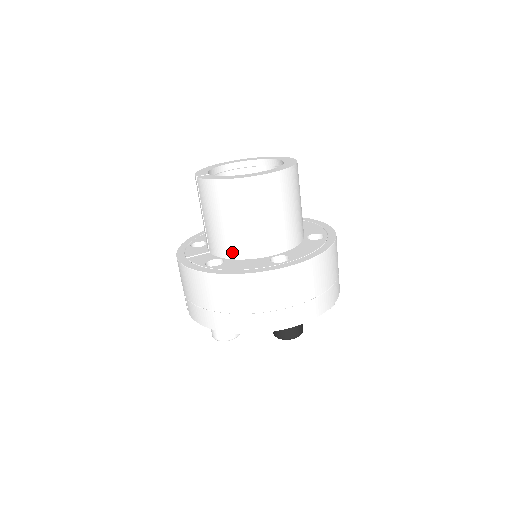
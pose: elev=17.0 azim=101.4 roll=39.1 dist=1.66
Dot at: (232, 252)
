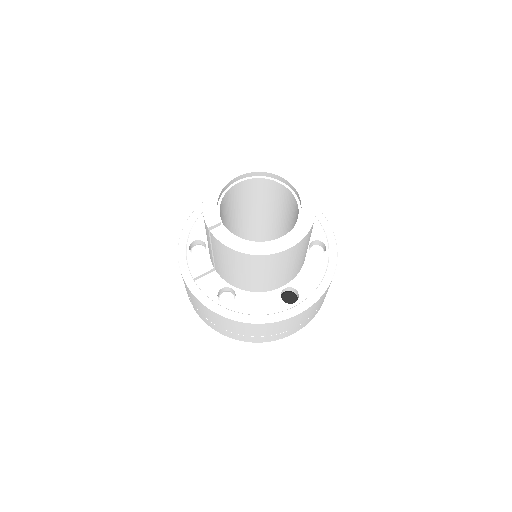
Dot at: (244, 287)
